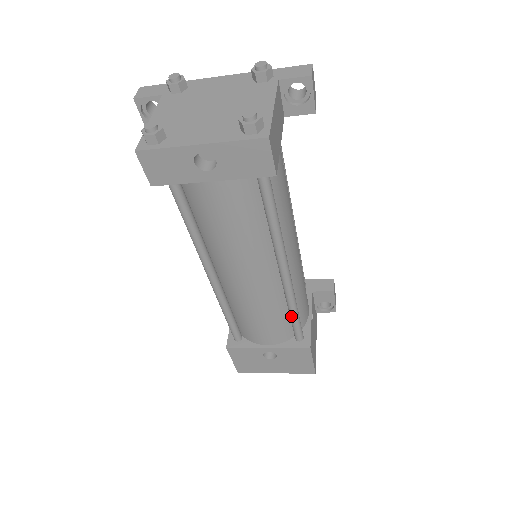
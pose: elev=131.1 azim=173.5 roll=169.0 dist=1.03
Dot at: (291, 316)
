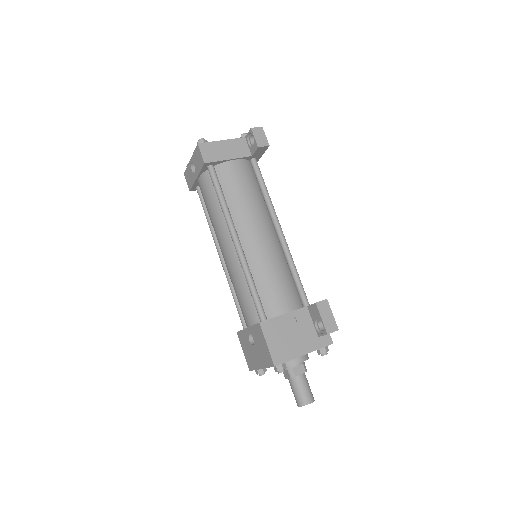
Dot at: (249, 288)
